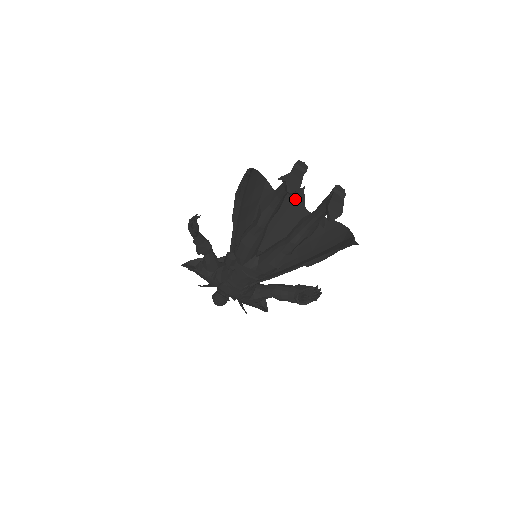
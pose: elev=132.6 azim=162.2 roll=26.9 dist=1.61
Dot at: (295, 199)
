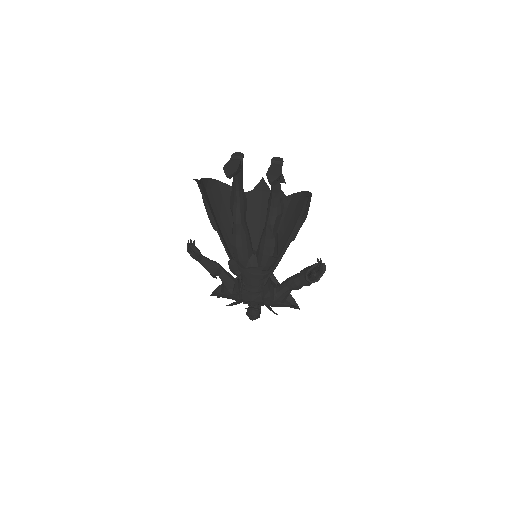
Dot at: (262, 192)
